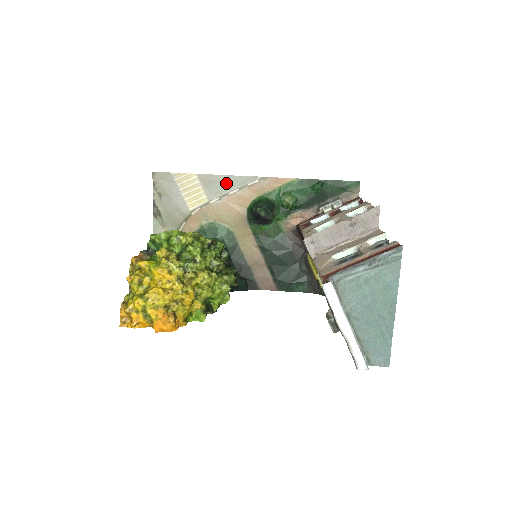
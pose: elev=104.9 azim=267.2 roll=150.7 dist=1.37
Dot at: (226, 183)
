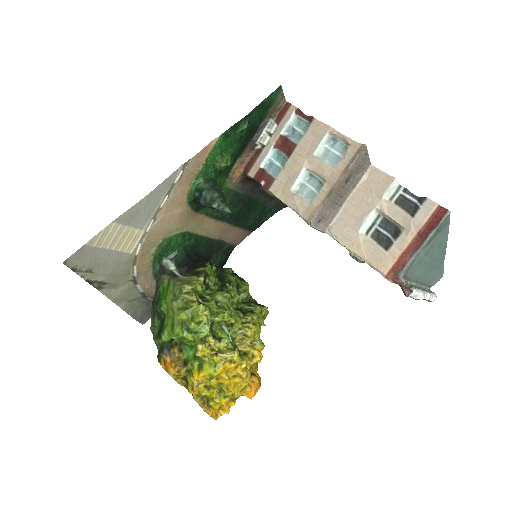
Dot at: (151, 202)
